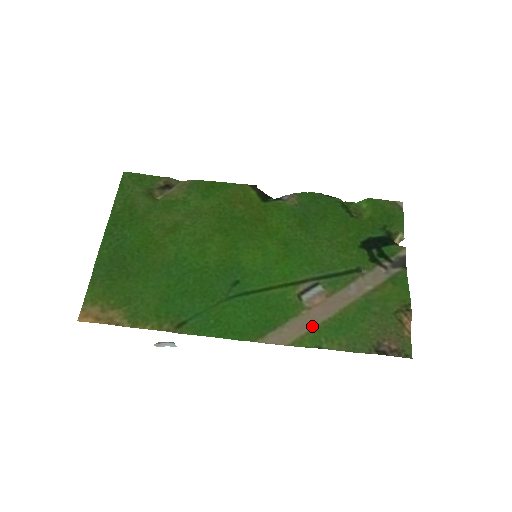
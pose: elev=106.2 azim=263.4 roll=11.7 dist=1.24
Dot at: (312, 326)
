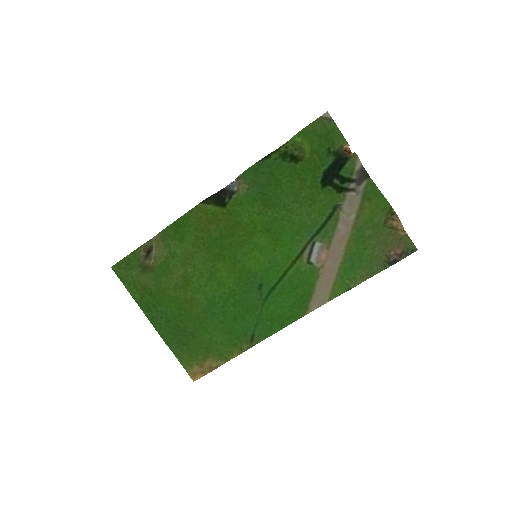
Dot at: (333, 277)
